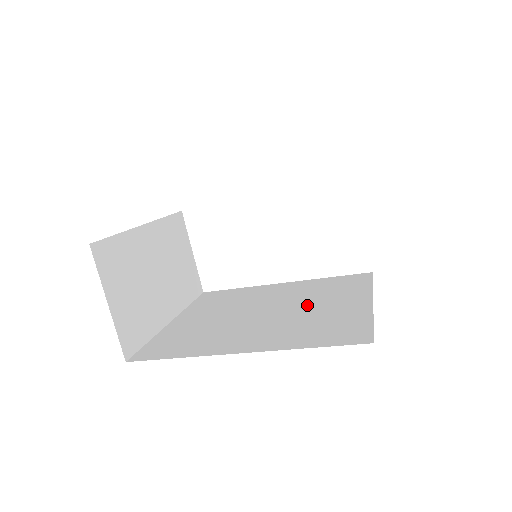
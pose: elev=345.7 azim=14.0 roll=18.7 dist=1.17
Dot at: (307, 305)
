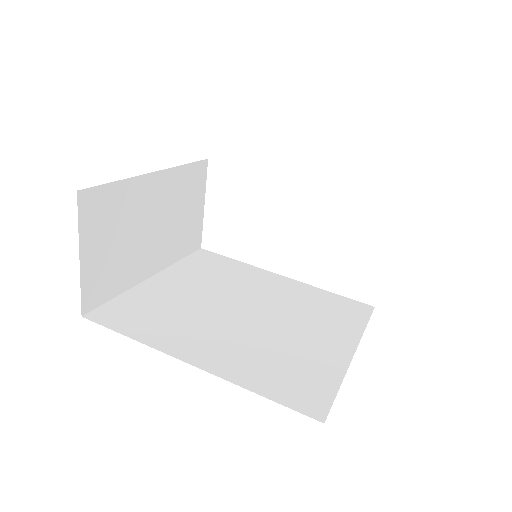
Dot at: (288, 324)
